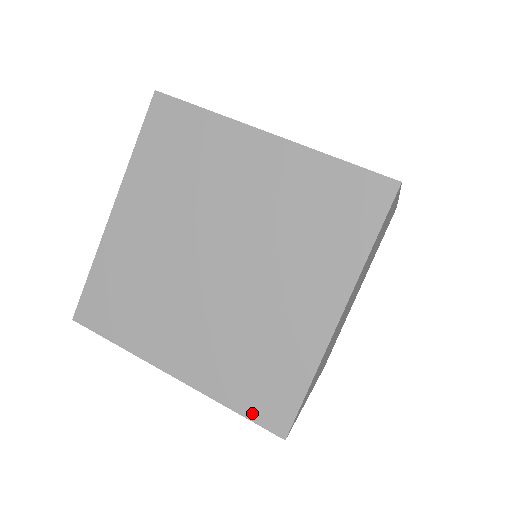
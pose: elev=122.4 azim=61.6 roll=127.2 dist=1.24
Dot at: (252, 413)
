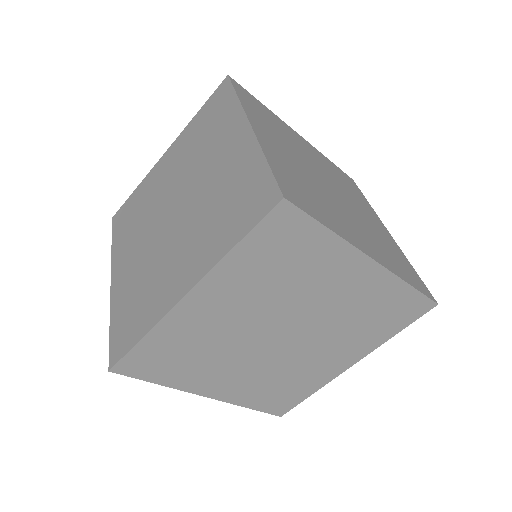
Dot at: (113, 337)
